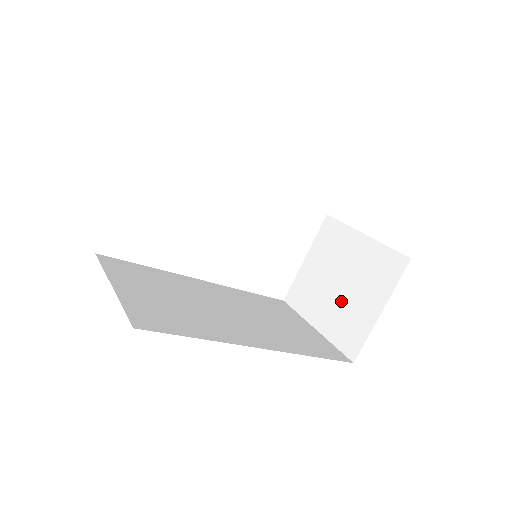
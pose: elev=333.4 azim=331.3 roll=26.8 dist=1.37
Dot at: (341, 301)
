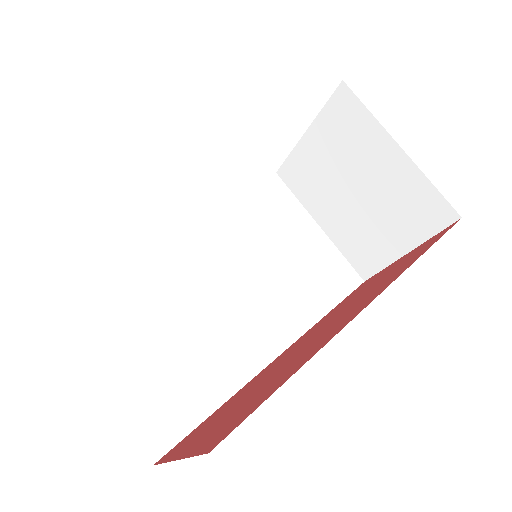
Dot at: (355, 215)
